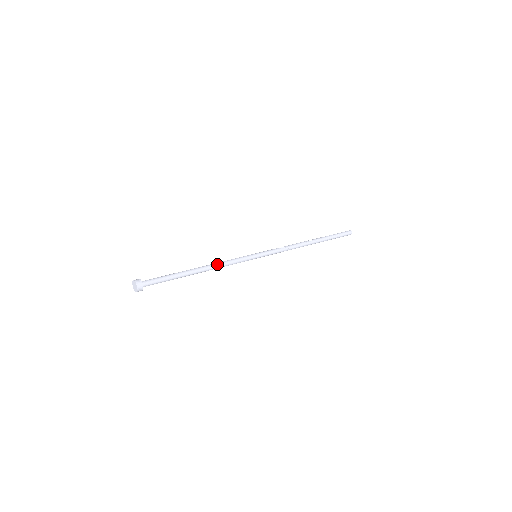
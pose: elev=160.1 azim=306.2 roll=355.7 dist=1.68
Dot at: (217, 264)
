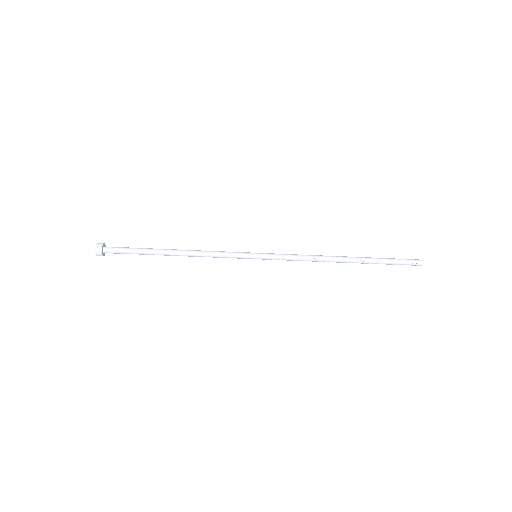
Dot at: (199, 250)
